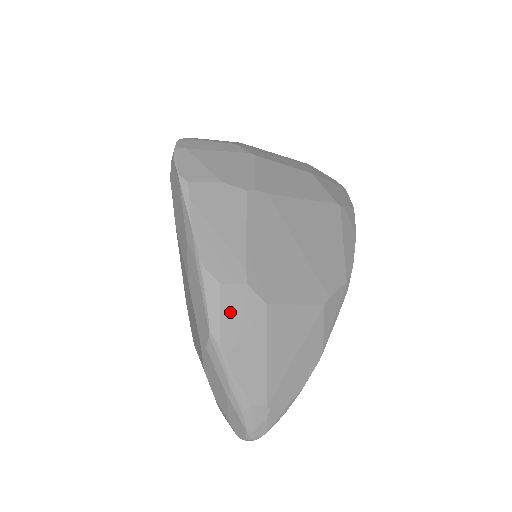
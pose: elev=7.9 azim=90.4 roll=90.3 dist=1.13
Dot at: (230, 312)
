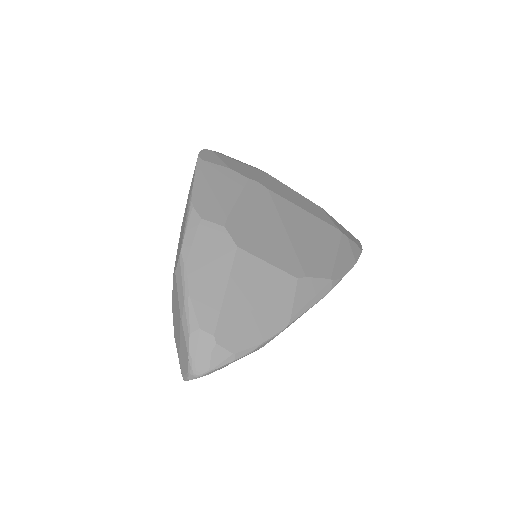
Dot at: (203, 242)
